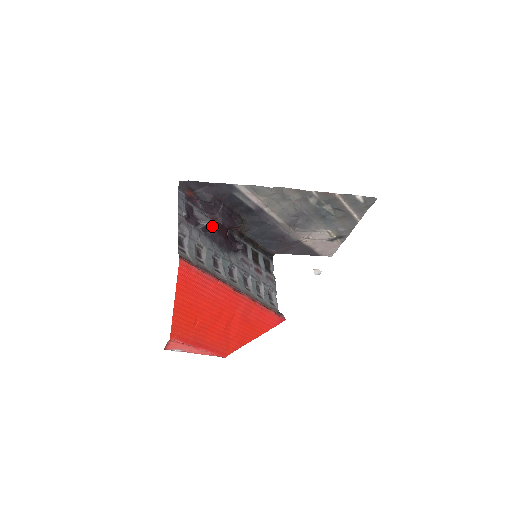
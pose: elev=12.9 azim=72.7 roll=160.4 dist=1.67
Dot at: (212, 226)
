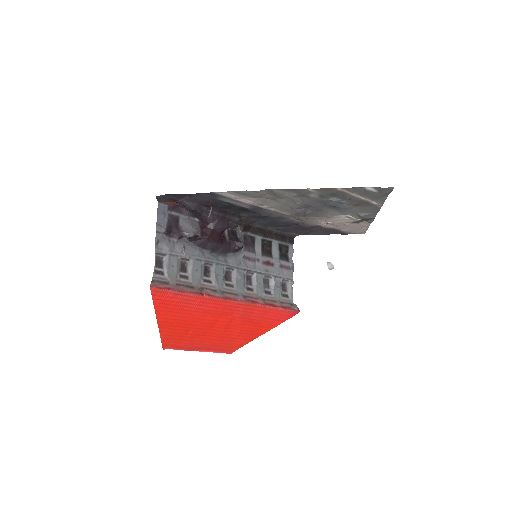
Dot at: occluded
